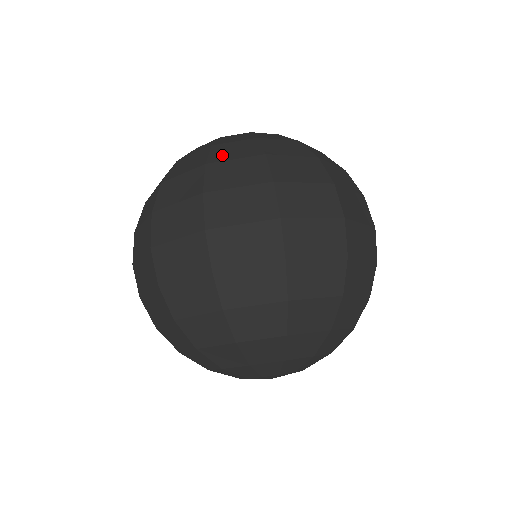
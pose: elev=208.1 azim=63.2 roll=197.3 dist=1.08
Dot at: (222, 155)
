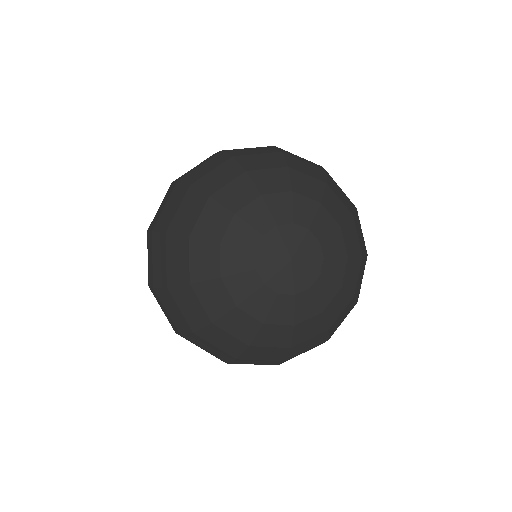
Dot at: occluded
